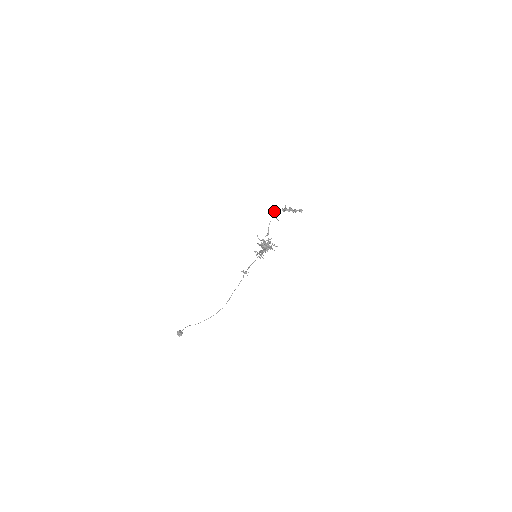
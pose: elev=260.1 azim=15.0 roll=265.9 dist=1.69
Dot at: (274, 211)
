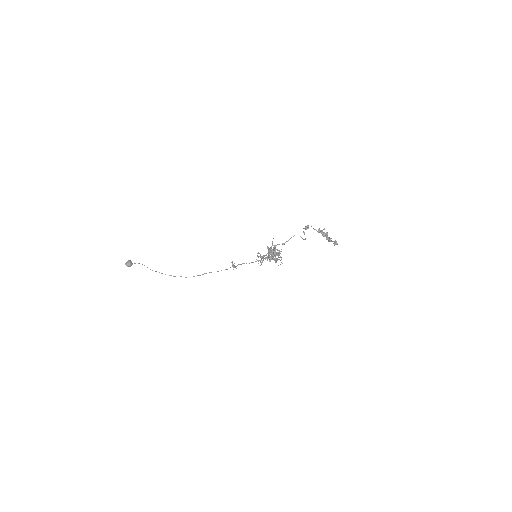
Dot at: occluded
